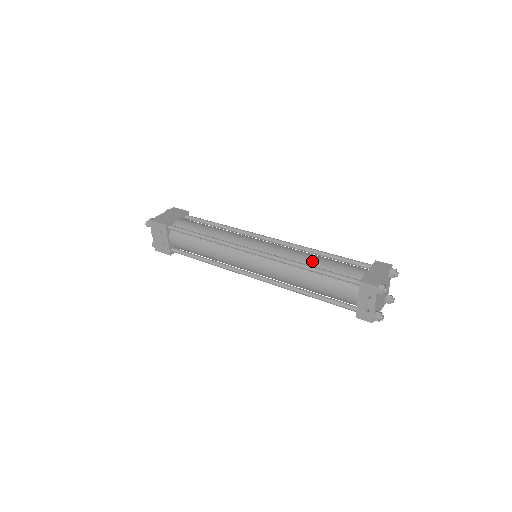
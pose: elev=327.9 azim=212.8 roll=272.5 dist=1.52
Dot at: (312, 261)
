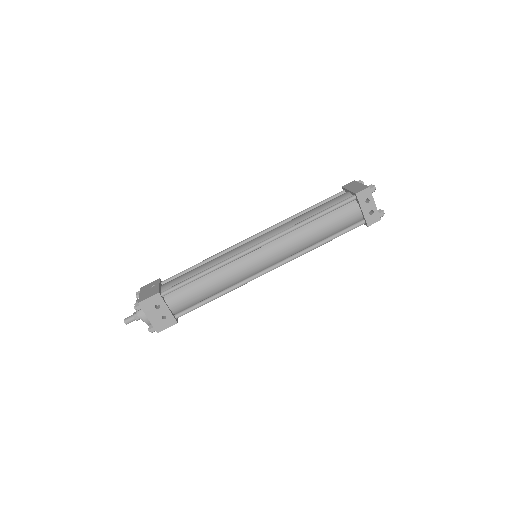
Dot at: (307, 216)
